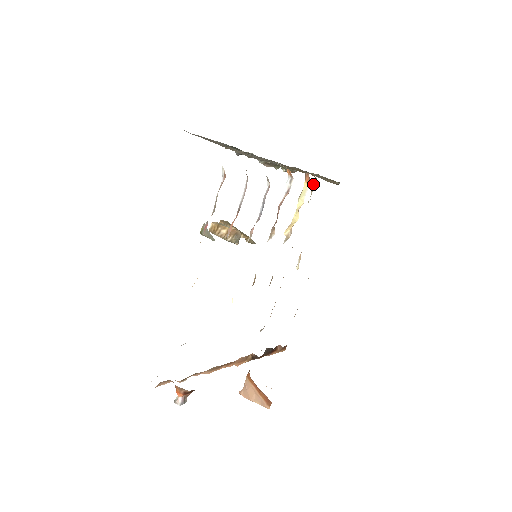
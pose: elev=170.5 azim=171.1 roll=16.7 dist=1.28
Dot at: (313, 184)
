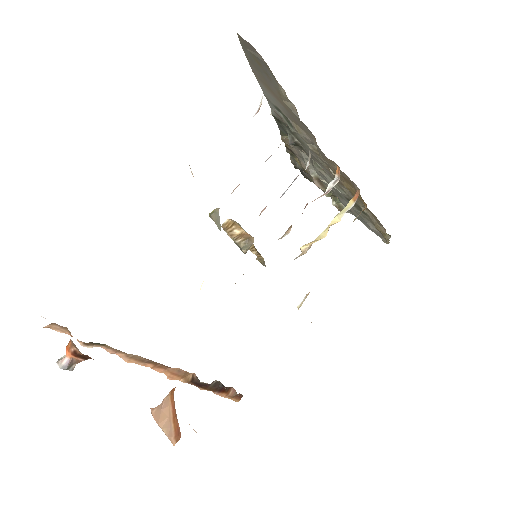
Dot at: (360, 212)
